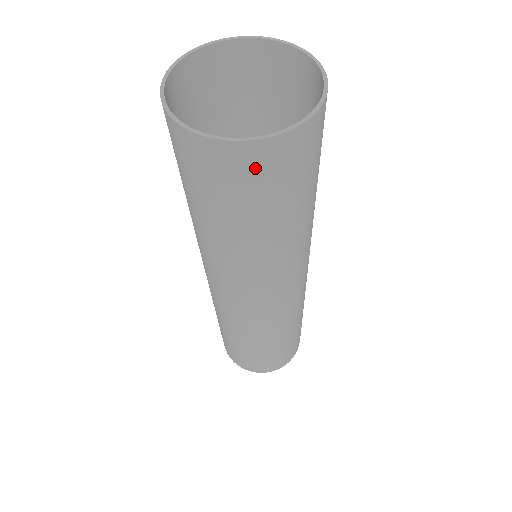
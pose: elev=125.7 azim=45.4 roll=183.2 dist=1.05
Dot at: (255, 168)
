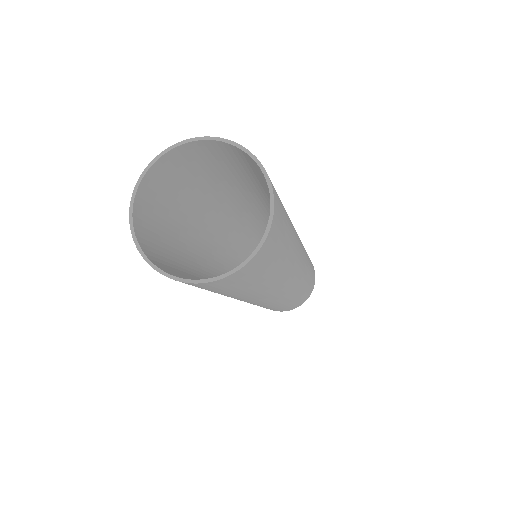
Dot at: occluded
